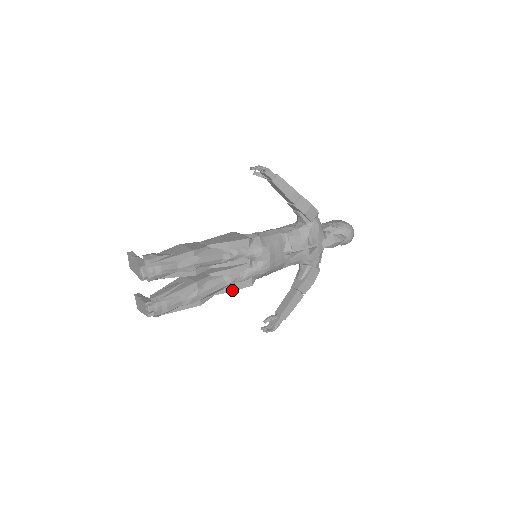
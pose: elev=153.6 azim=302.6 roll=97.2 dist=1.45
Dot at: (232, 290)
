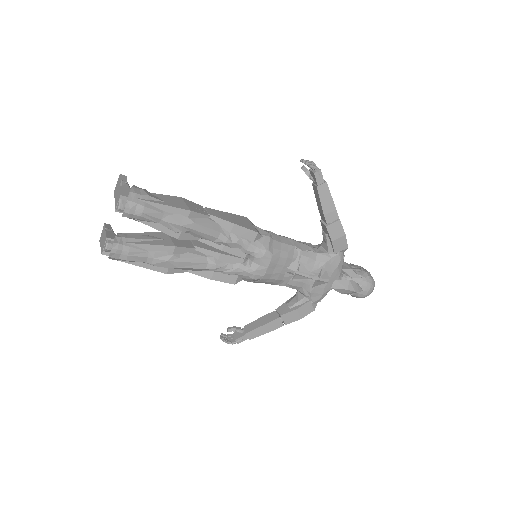
Dot at: (210, 277)
